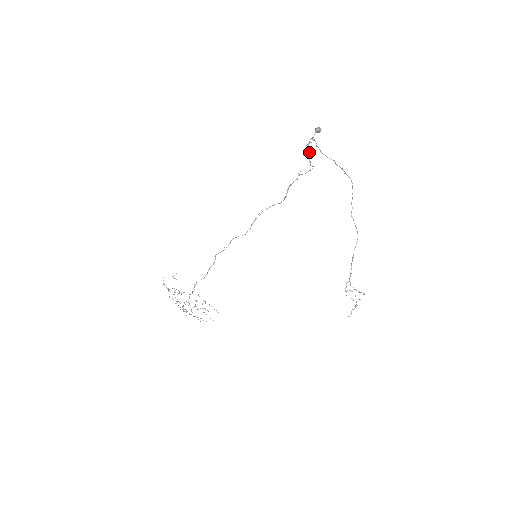
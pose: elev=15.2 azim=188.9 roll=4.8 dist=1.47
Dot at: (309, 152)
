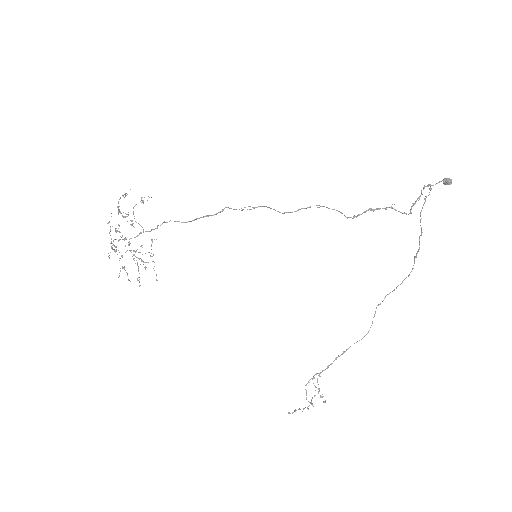
Dot at: occluded
